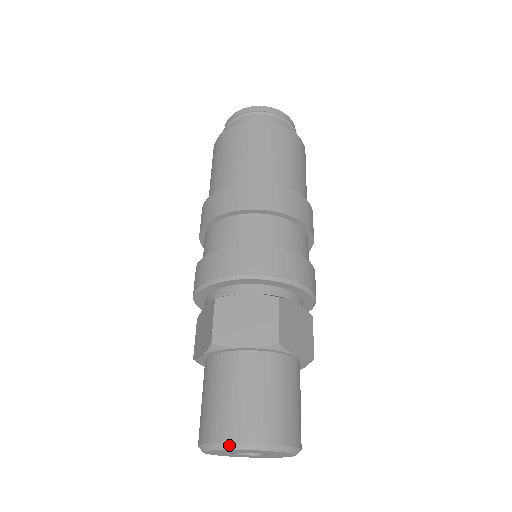
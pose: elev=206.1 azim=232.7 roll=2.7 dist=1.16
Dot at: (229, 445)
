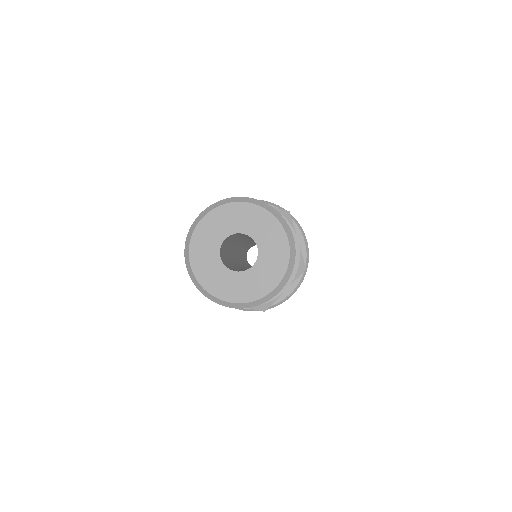
Dot at: (239, 198)
